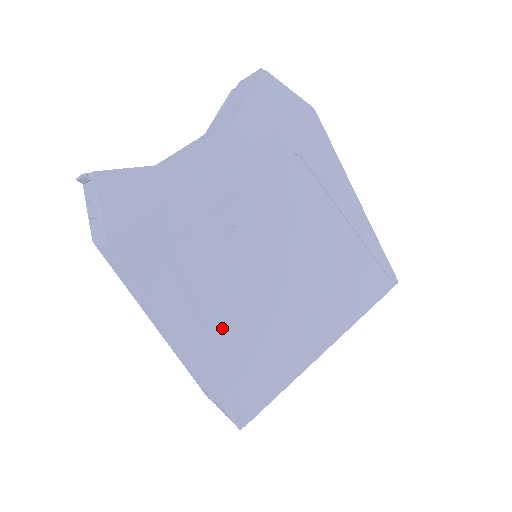
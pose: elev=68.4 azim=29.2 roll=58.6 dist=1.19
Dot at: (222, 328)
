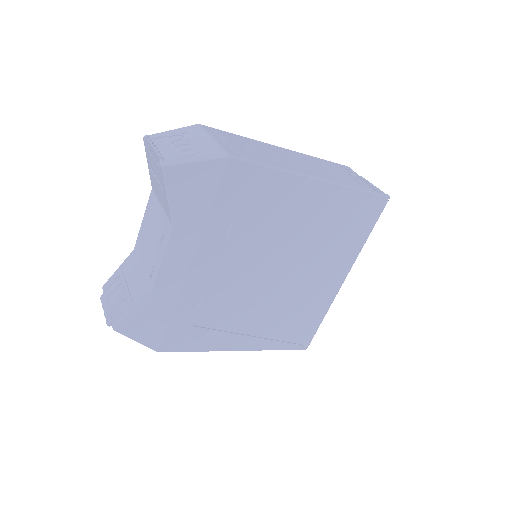
Dot at: (260, 326)
